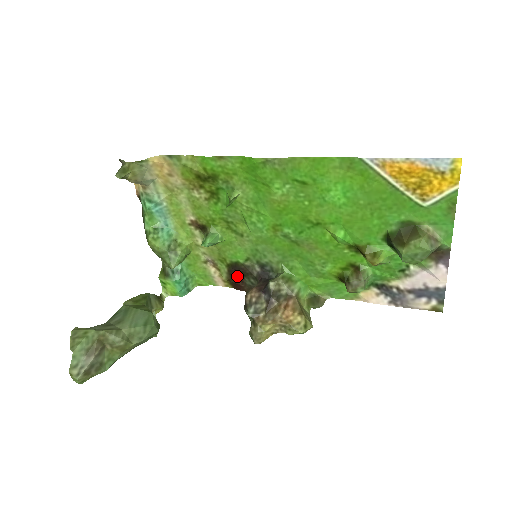
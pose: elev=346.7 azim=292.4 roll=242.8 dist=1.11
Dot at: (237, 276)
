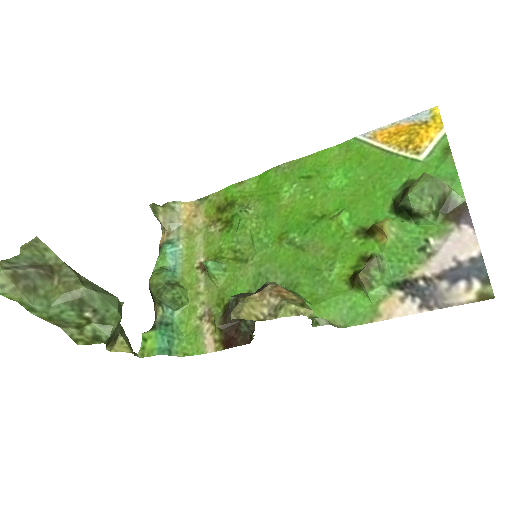
Dot at: (232, 321)
